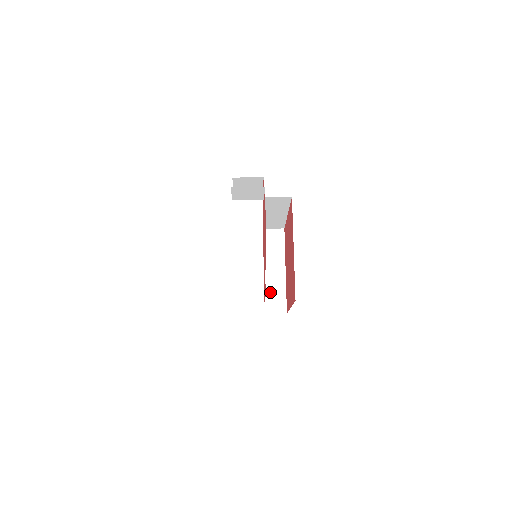
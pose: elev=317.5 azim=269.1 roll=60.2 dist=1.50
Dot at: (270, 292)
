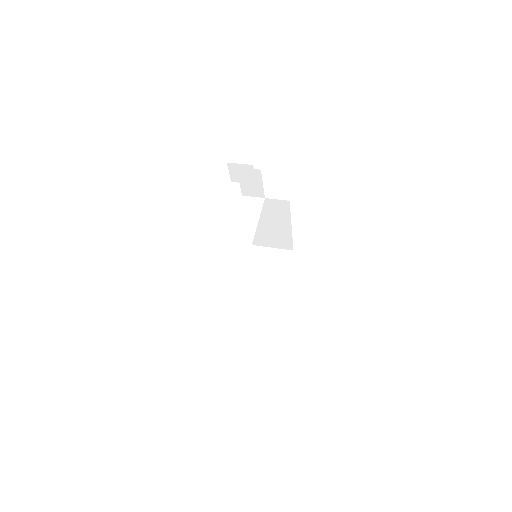
Dot at: (267, 299)
